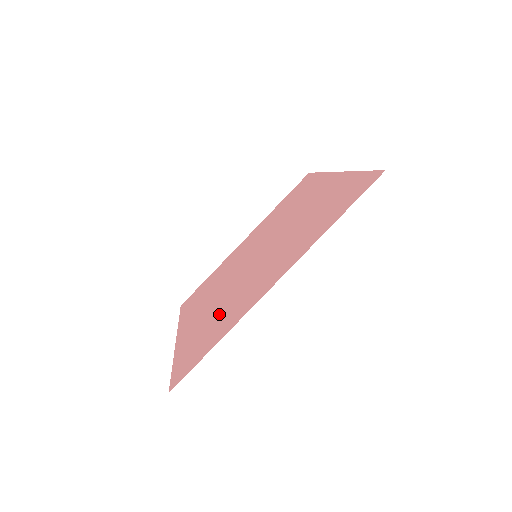
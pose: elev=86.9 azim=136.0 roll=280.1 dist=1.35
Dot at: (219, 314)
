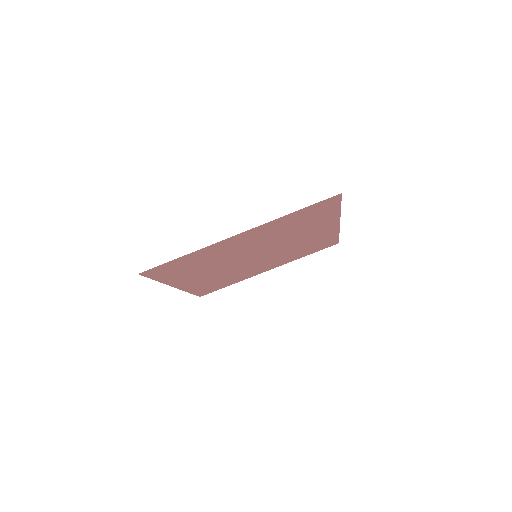
Dot at: (203, 263)
